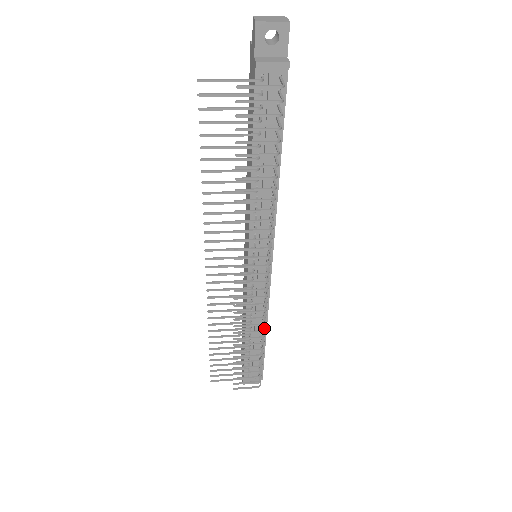
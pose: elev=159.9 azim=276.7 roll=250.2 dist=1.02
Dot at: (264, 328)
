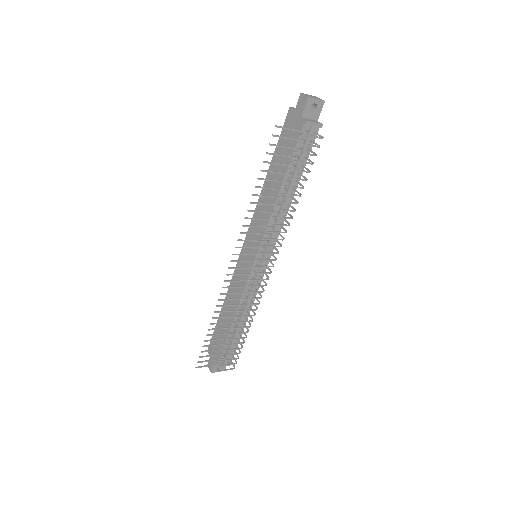
Dot at: (255, 313)
